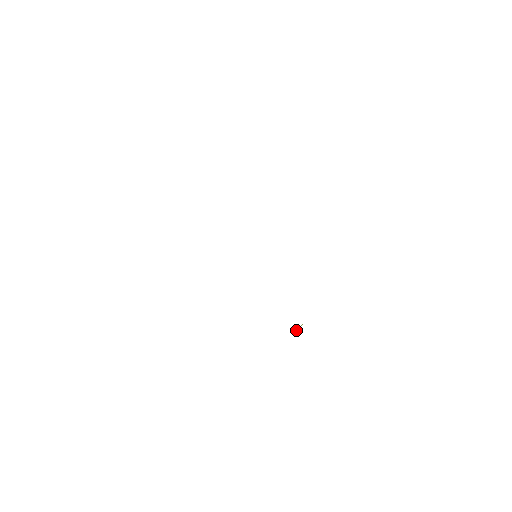
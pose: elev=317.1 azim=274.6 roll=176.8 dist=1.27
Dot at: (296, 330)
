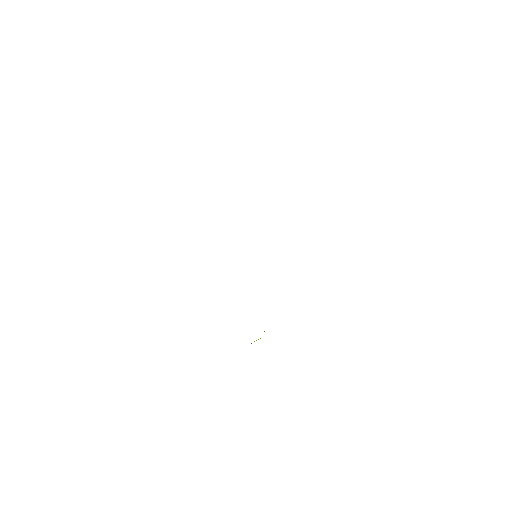
Dot at: occluded
